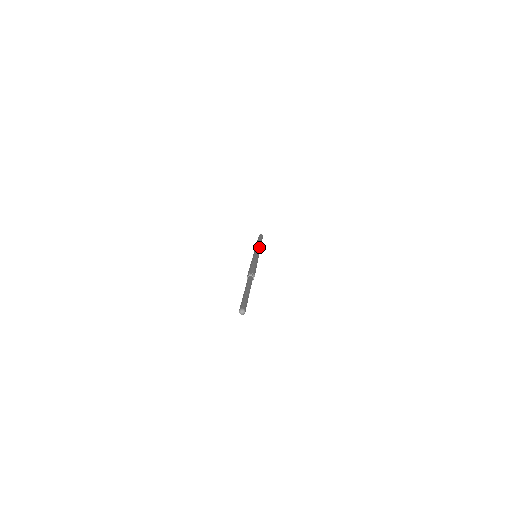
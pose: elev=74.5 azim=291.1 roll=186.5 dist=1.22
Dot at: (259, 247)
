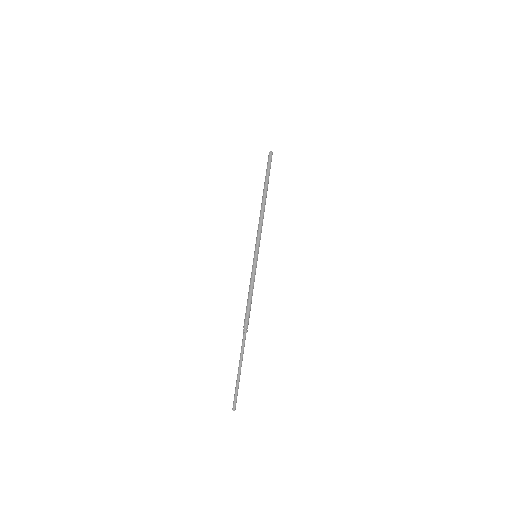
Dot at: occluded
